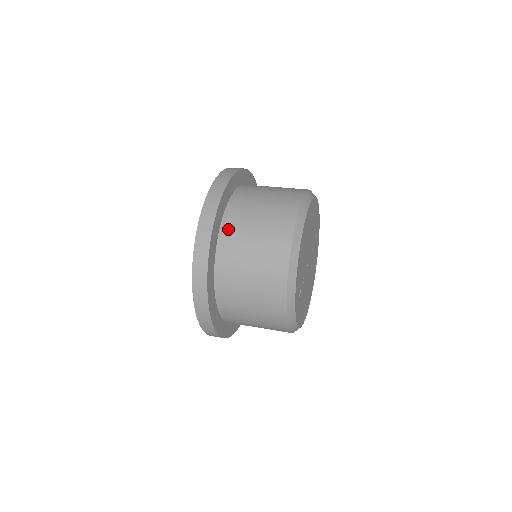
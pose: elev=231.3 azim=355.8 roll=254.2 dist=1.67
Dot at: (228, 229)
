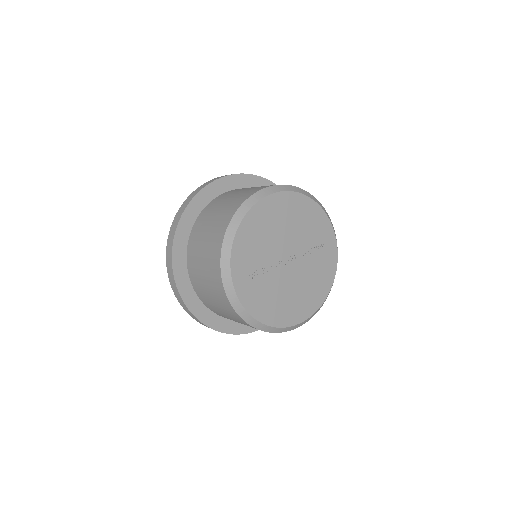
Dot at: (206, 210)
